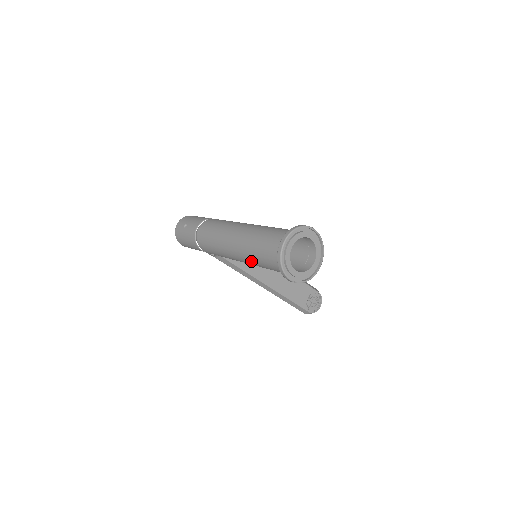
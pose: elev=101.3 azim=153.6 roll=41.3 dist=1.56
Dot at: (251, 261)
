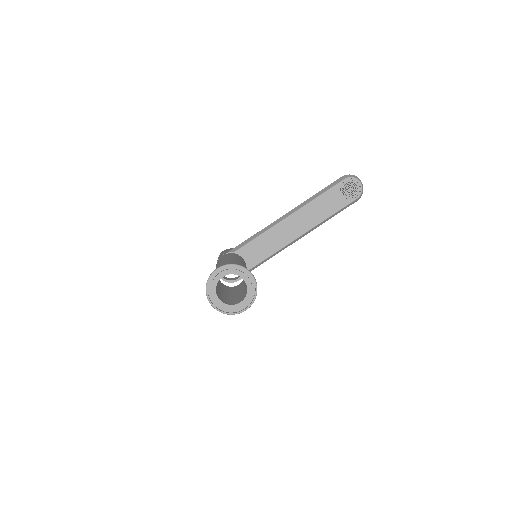
Dot at: occluded
